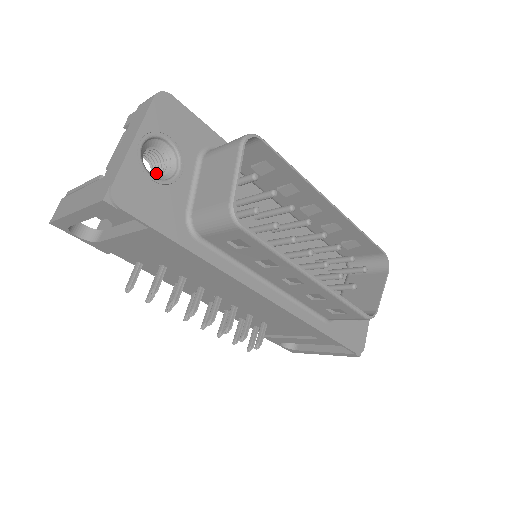
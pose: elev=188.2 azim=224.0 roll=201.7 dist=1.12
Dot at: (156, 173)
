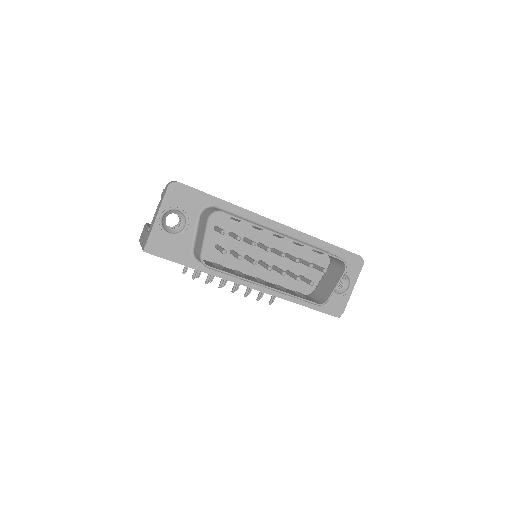
Dot at: (179, 222)
